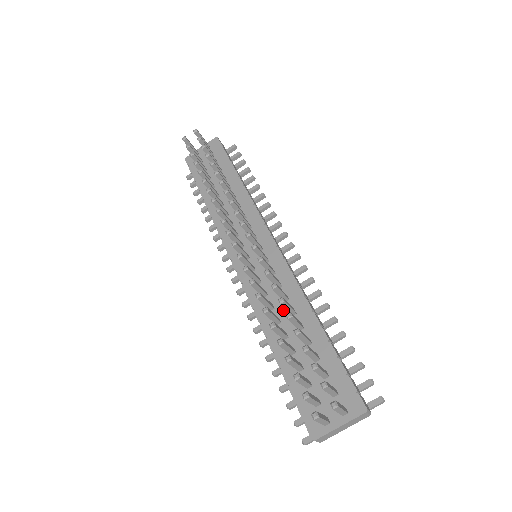
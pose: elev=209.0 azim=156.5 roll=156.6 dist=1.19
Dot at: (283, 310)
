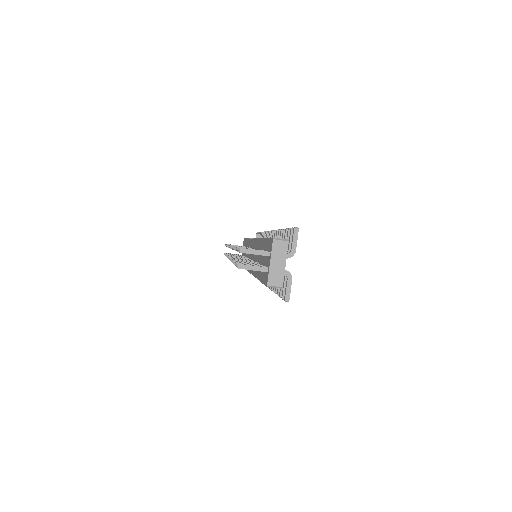
Dot at: (257, 257)
